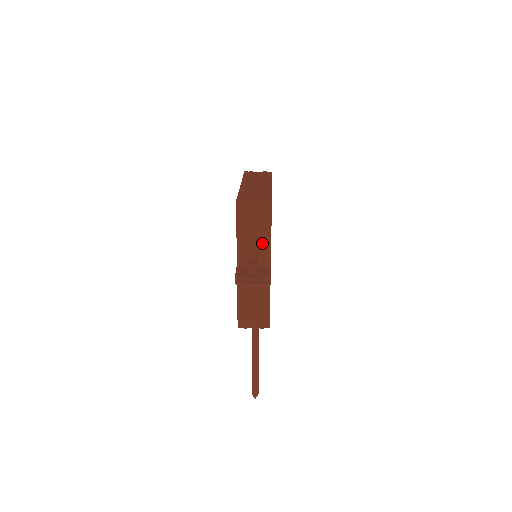
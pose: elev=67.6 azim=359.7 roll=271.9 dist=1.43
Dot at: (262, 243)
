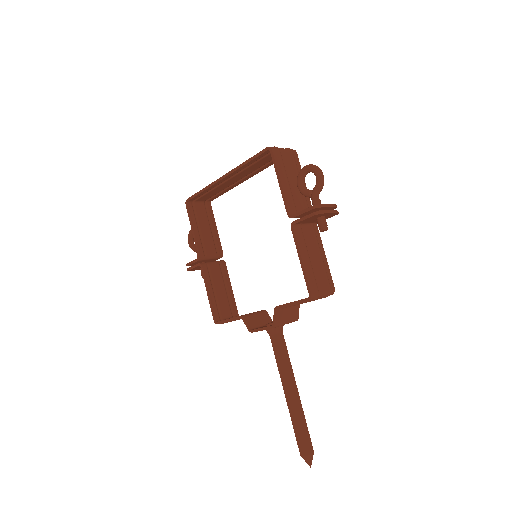
Dot at: occluded
